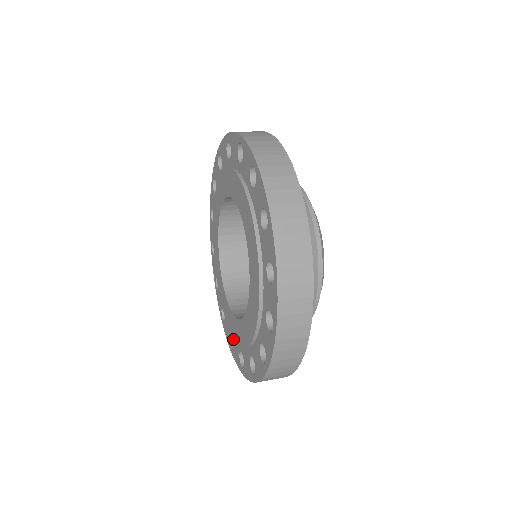
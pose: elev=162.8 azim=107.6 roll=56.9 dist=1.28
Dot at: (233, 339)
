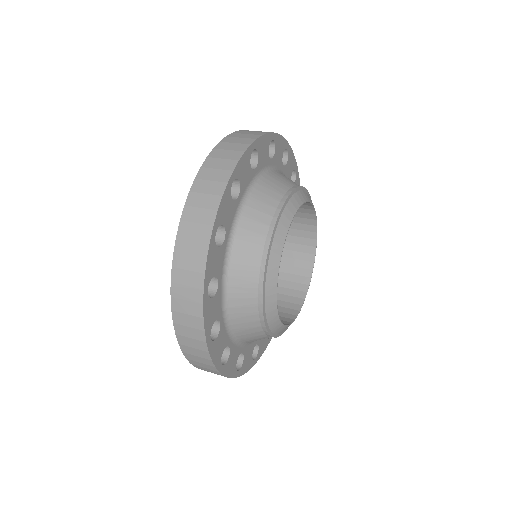
Dot at: occluded
